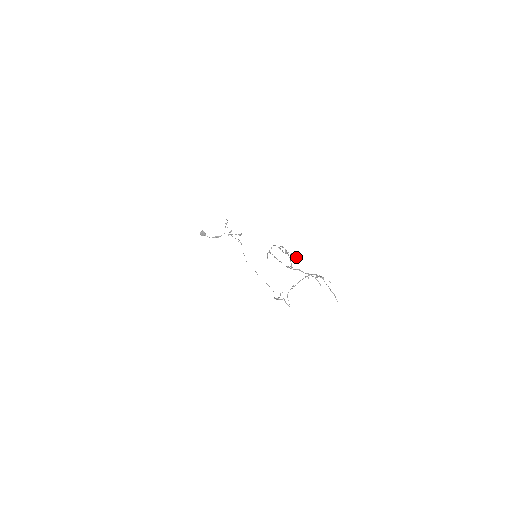
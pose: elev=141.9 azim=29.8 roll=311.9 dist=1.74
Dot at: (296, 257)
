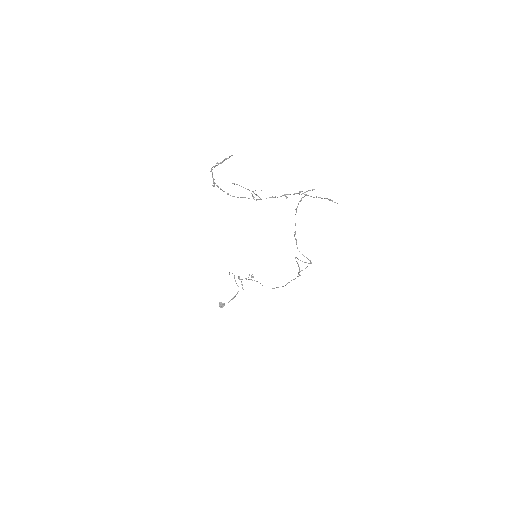
Dot at: occluded
